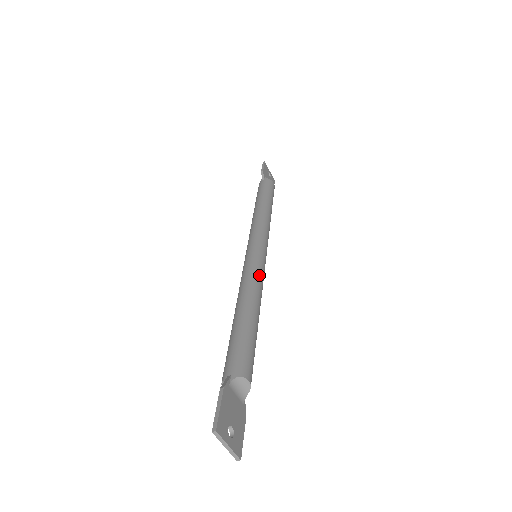
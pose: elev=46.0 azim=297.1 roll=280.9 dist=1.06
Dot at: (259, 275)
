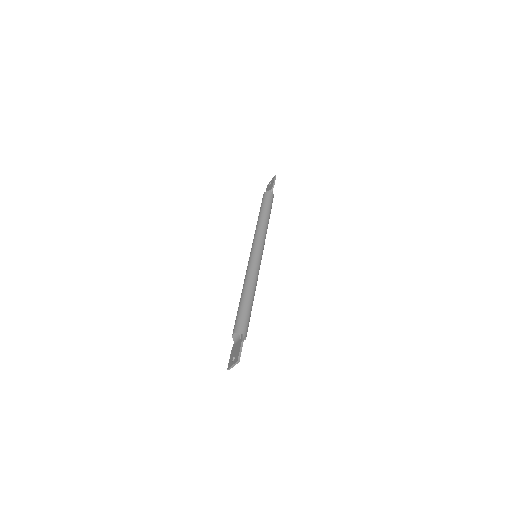
Dot at: occluded
